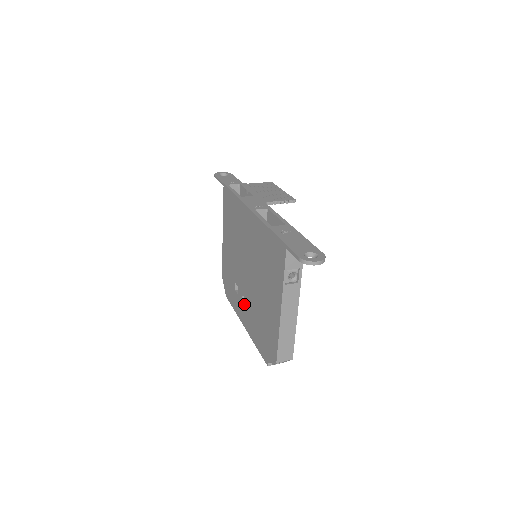
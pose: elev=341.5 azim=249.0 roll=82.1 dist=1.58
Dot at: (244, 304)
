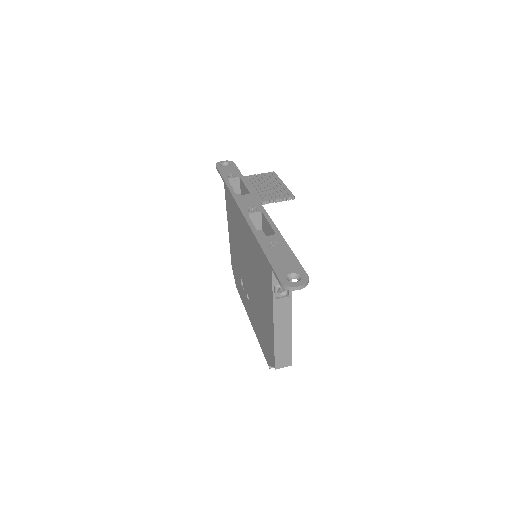
Dot at: (248, 302)
